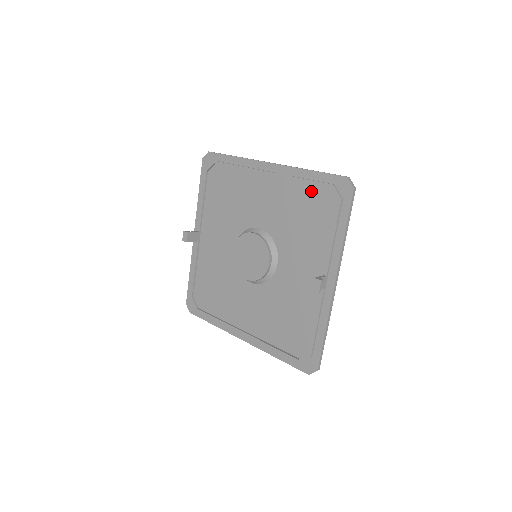
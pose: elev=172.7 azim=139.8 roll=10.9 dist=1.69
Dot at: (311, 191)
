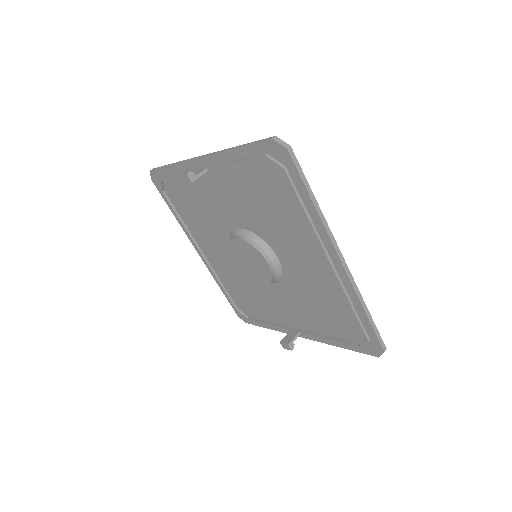
Dot at: (349, 316)
